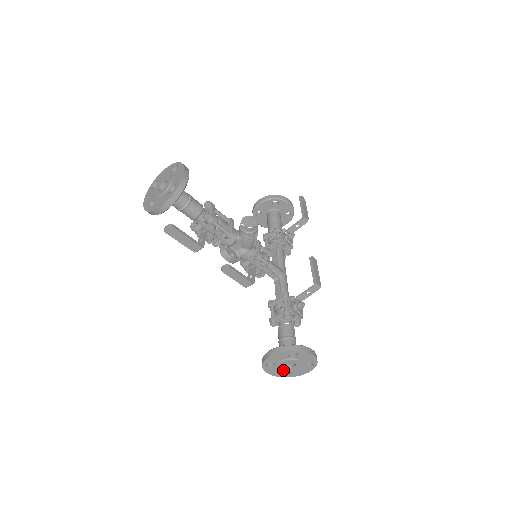
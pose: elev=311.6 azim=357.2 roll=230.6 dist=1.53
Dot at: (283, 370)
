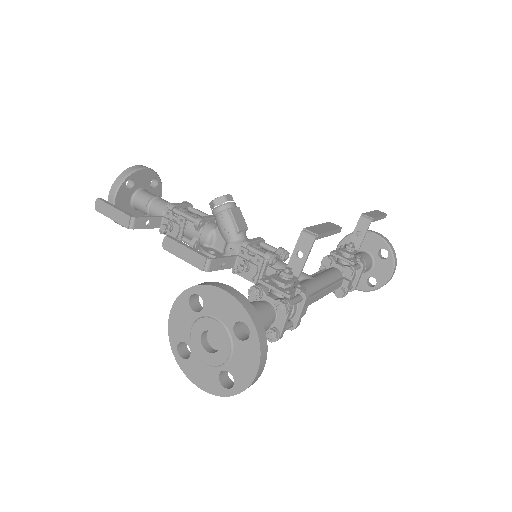
Dot at: (210, 364)
